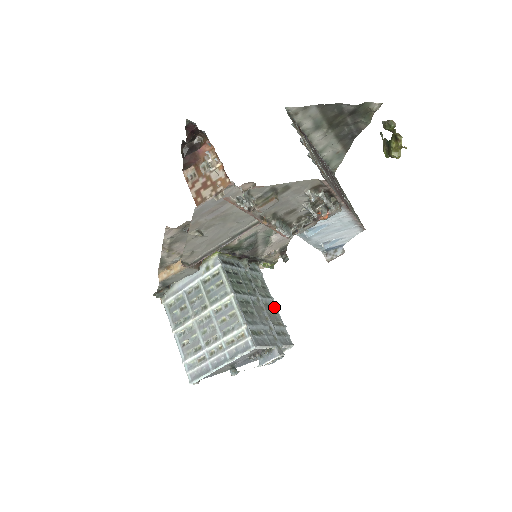
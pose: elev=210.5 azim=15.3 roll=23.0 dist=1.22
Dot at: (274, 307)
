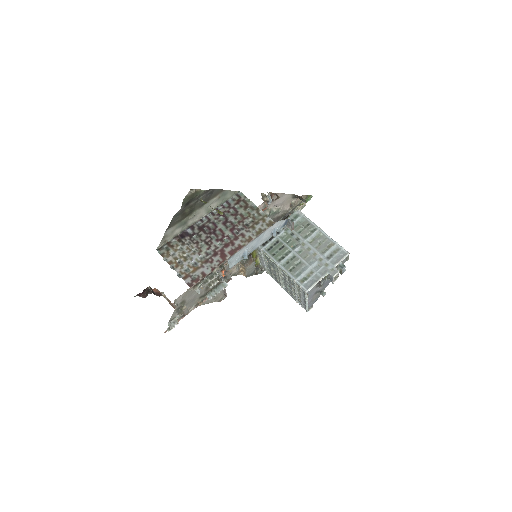
Dot at: (322, 235)
